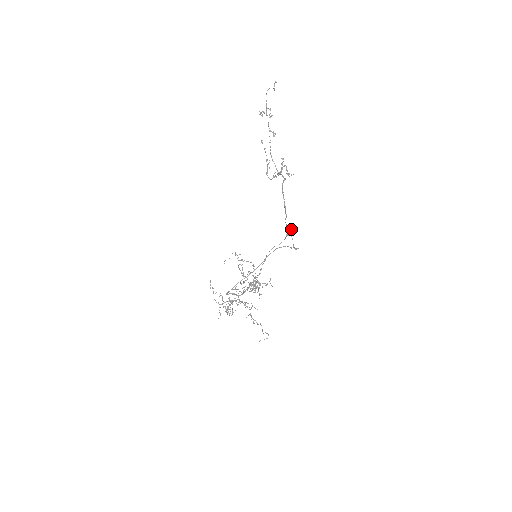
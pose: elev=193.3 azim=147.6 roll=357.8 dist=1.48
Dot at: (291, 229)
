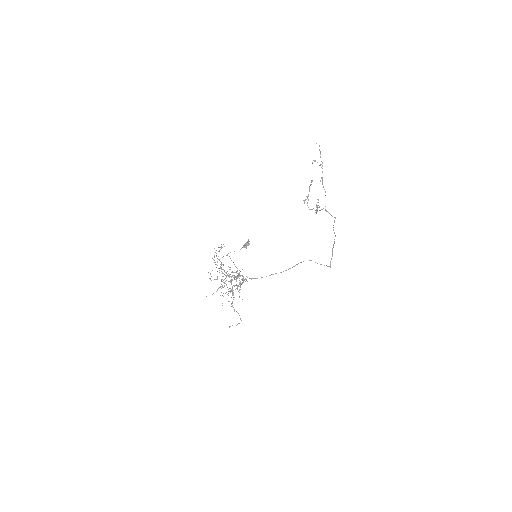
Dot at: (249, 243)
